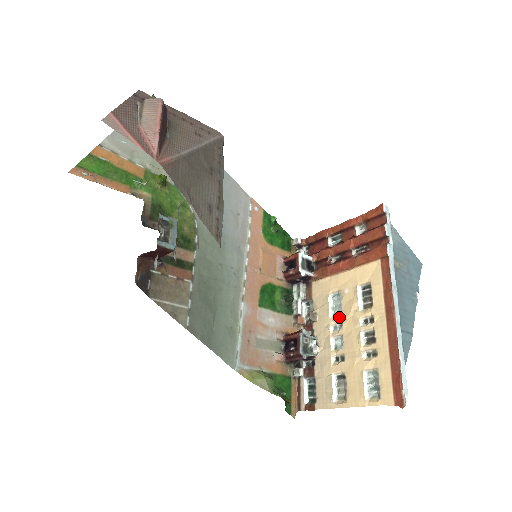
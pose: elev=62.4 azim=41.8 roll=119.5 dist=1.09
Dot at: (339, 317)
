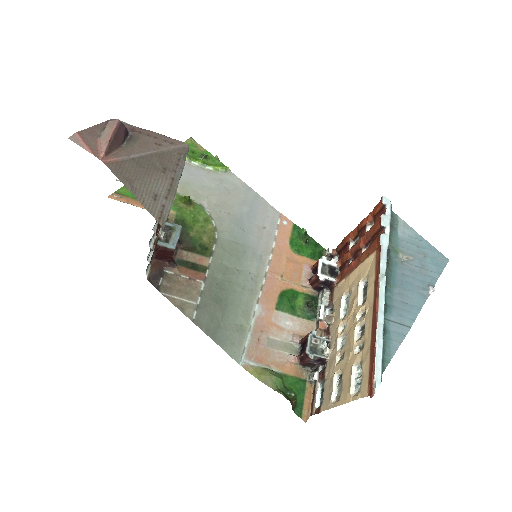
Dot at: (346, 316)
